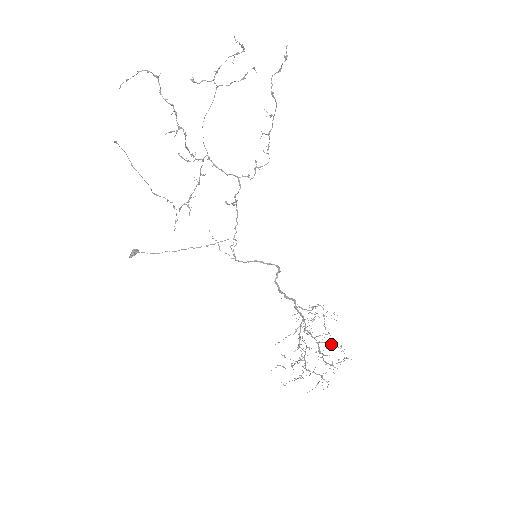
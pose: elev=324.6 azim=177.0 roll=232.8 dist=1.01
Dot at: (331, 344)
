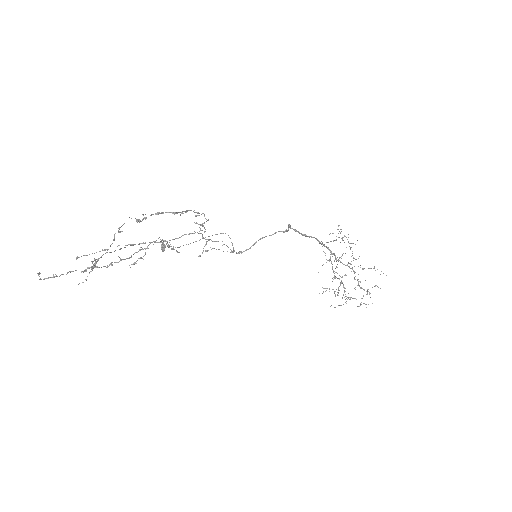
Dot at: occluded
